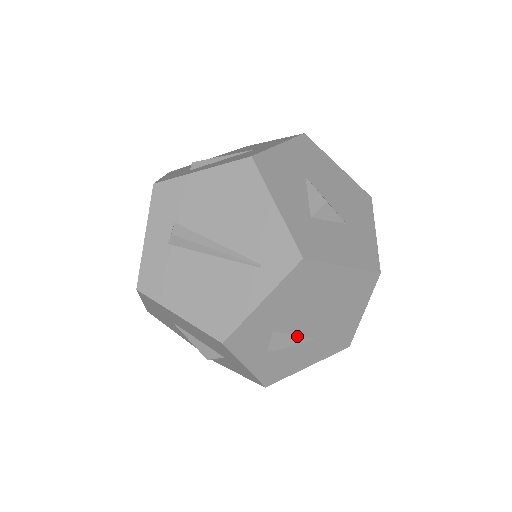
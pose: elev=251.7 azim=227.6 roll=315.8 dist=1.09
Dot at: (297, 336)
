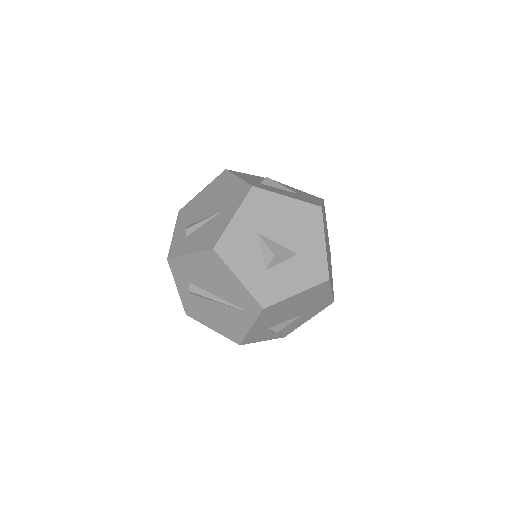
Dot at: (288, 320)
